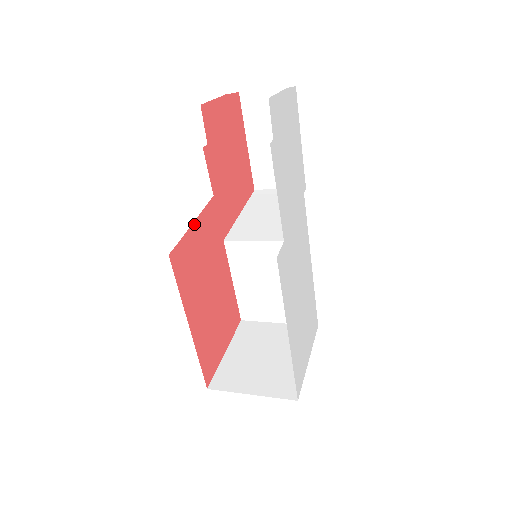
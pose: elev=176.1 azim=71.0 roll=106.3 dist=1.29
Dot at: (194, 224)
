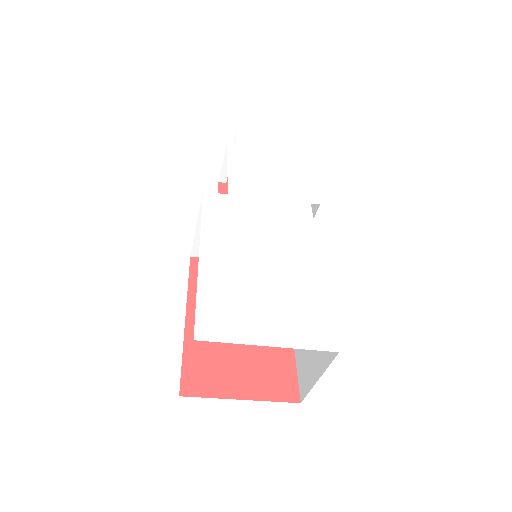
Dot at: occluded
